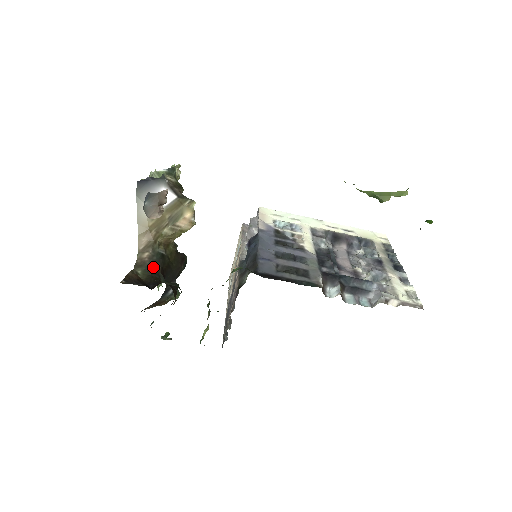
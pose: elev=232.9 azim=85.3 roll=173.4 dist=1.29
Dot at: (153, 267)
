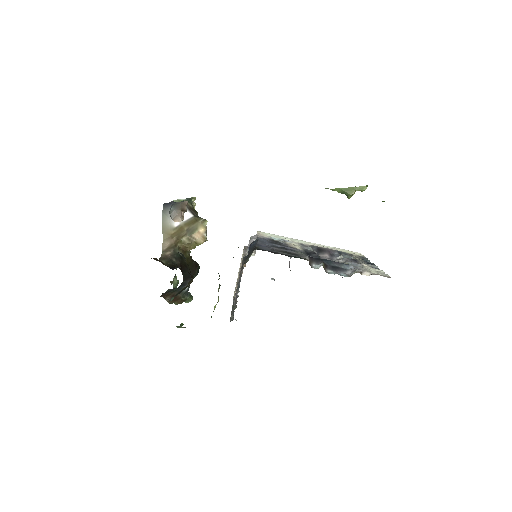
Dot at: (174, 261)
